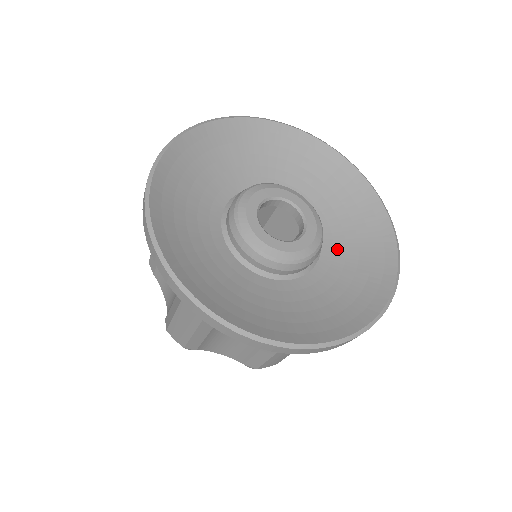
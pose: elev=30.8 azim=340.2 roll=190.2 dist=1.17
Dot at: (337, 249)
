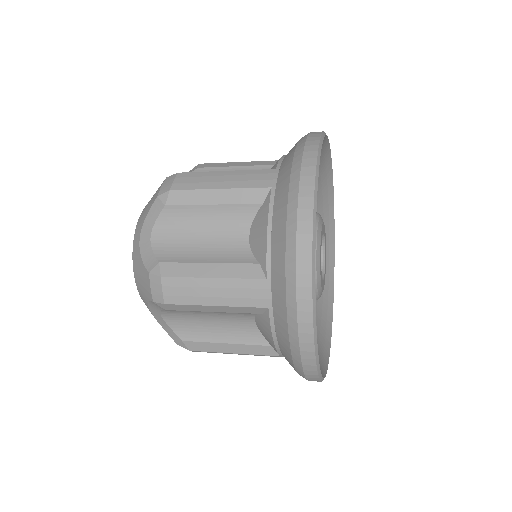
Dot at: occluded
